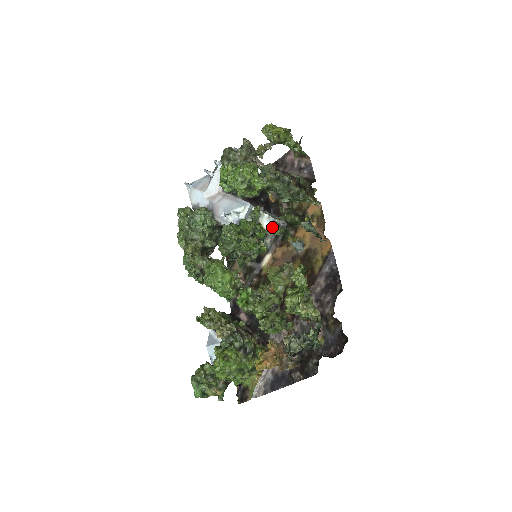
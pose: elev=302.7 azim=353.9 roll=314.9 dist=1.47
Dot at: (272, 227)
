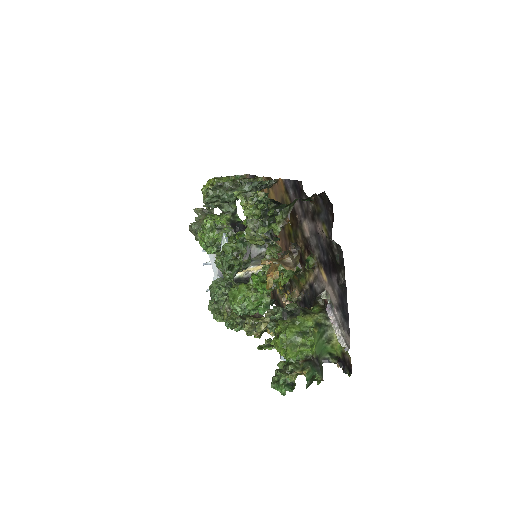
Dot at: (242, 223)
